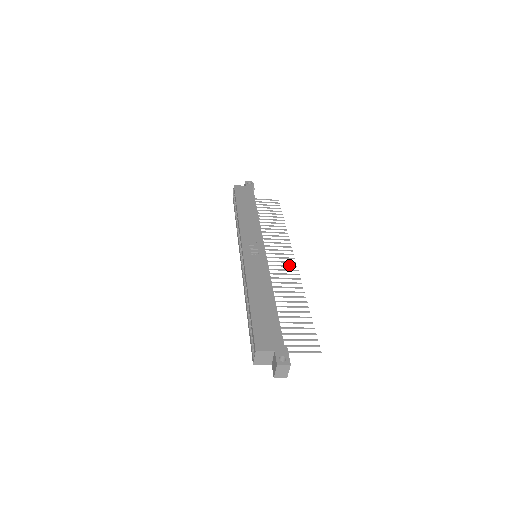
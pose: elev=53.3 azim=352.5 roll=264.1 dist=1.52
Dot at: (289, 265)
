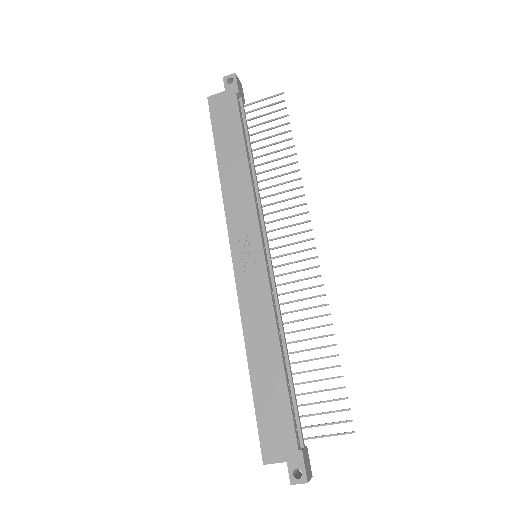
Dot at: occluded
